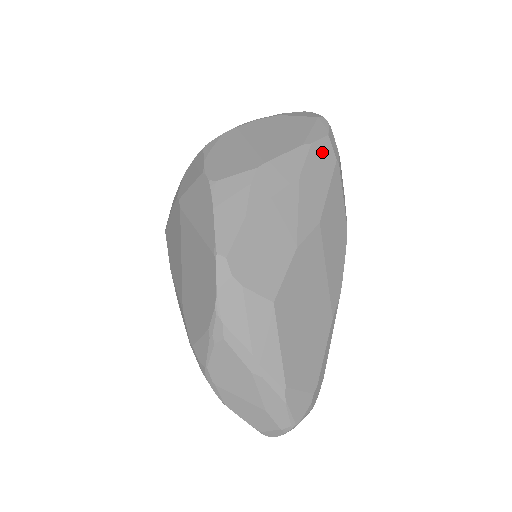
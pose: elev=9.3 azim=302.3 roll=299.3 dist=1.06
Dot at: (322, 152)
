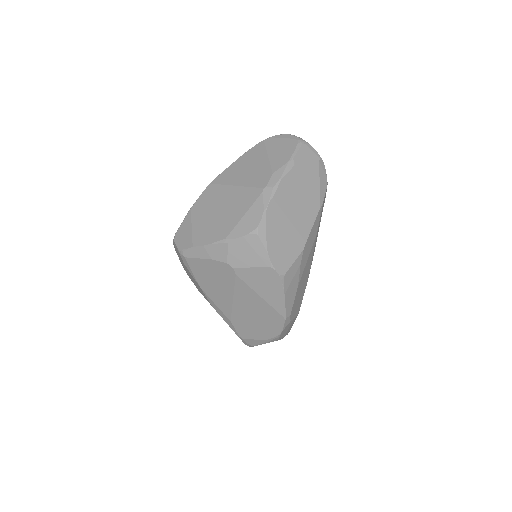
Dot at: occluded
